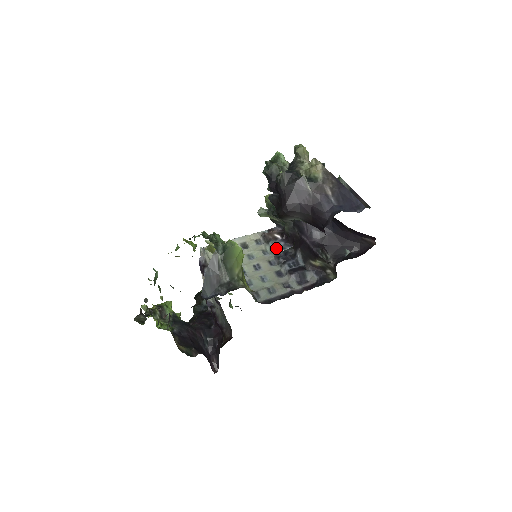
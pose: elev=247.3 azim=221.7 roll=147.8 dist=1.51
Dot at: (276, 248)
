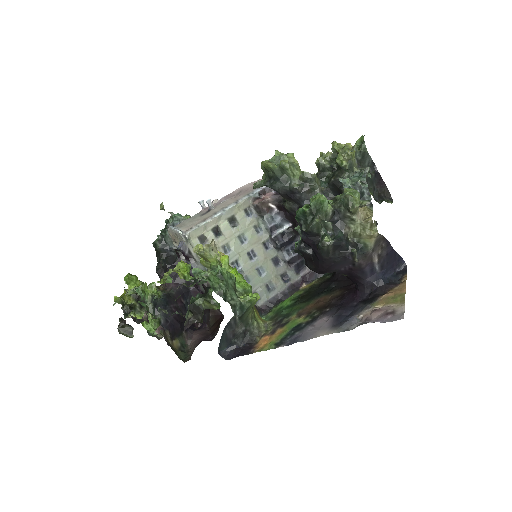
Dot at: (272, 227)
